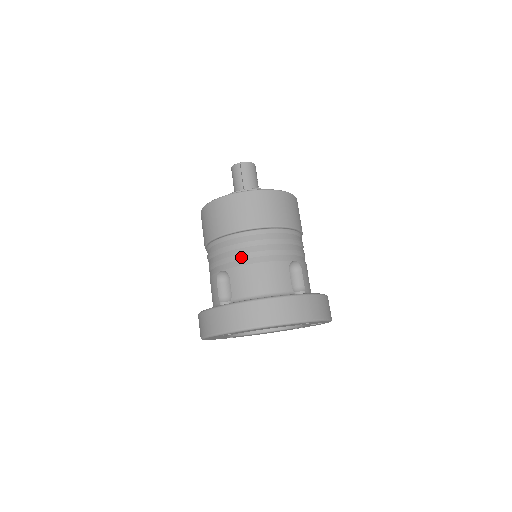
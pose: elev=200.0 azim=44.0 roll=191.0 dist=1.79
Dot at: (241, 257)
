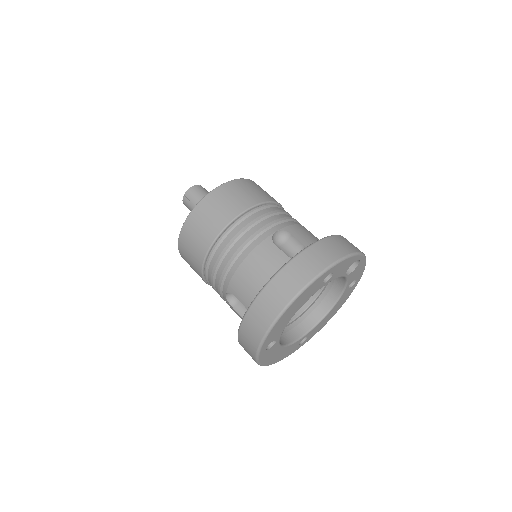
Dot at: (227, 270)
